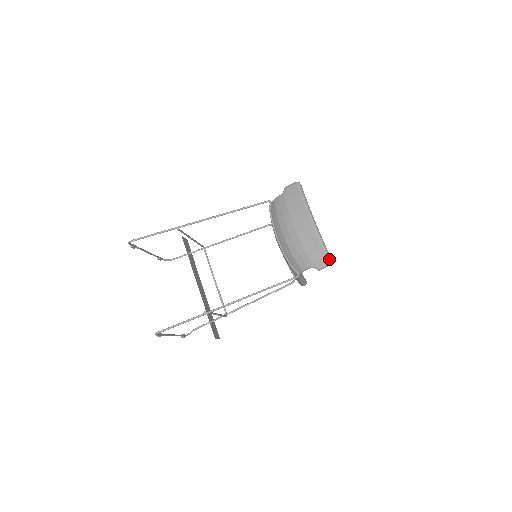
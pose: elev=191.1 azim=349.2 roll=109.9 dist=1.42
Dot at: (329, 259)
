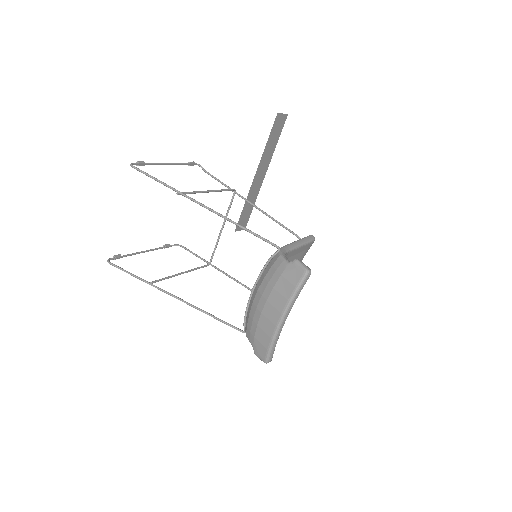
Dot at: (266, 360)
